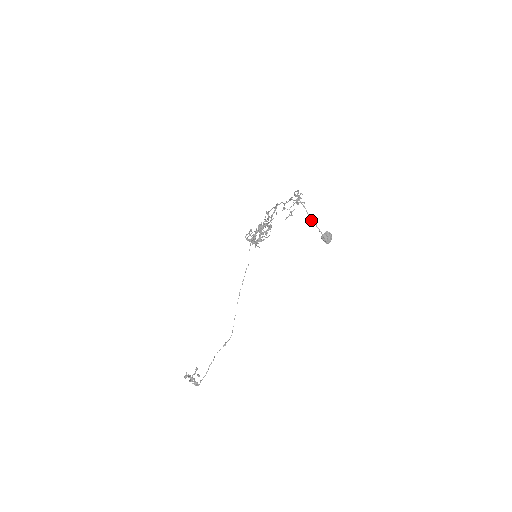
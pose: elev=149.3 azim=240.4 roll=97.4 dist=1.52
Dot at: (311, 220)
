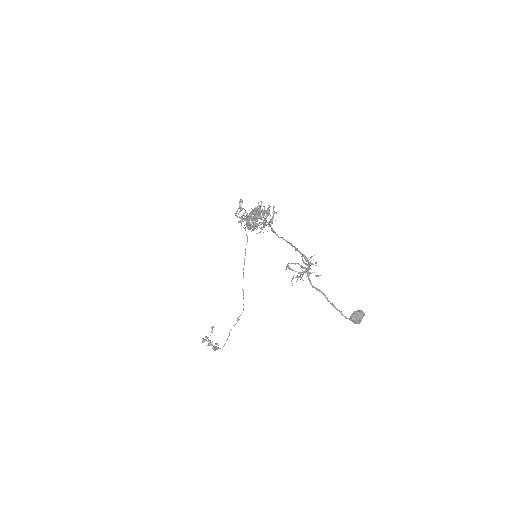
Dot at: occluded
